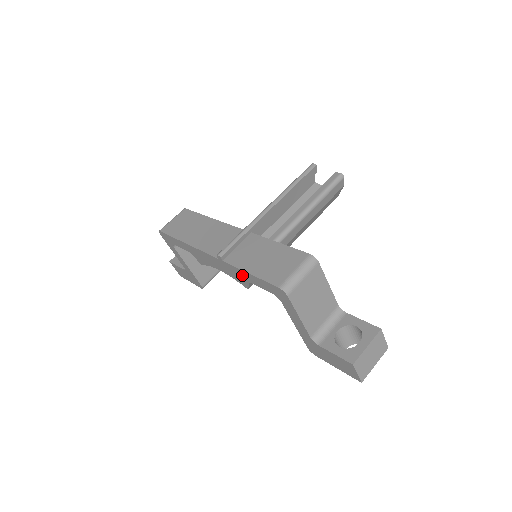
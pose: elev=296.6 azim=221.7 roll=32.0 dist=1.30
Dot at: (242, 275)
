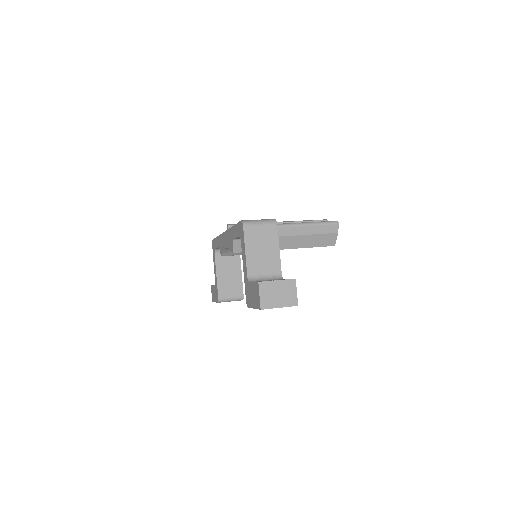
Dot at: (232, 234)
